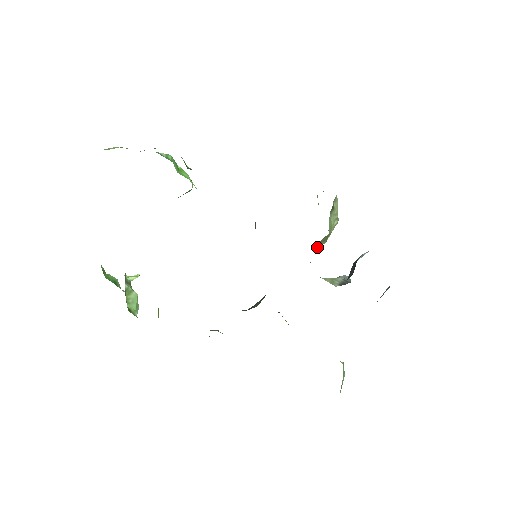
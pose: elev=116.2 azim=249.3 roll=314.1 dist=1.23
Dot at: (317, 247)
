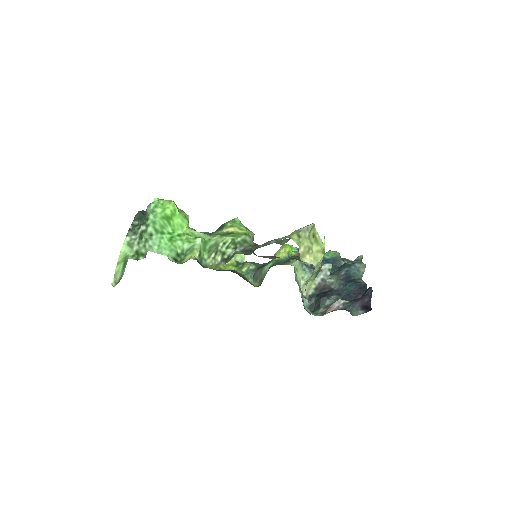
Dot at: occluded
